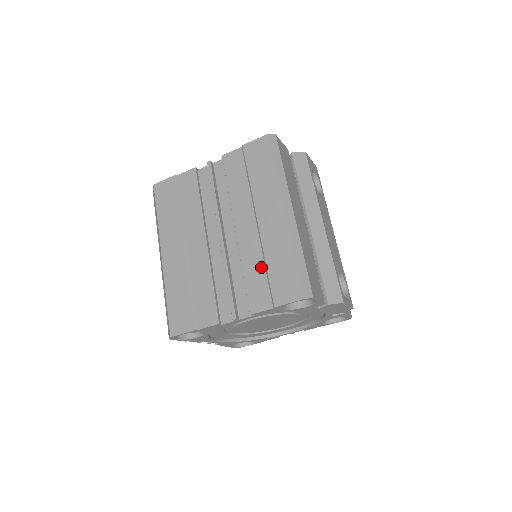
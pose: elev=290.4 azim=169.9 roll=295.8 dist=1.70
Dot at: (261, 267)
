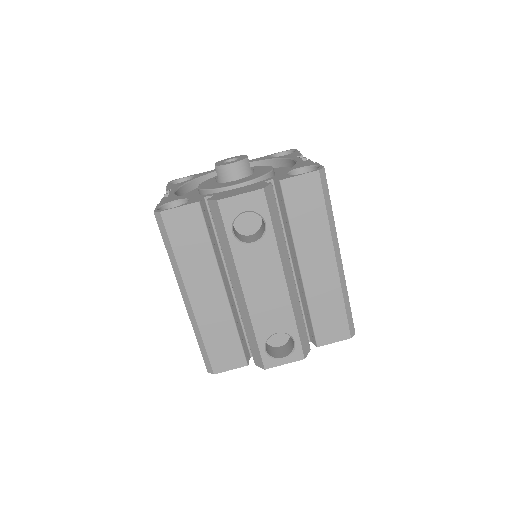
Dot at: occluded
